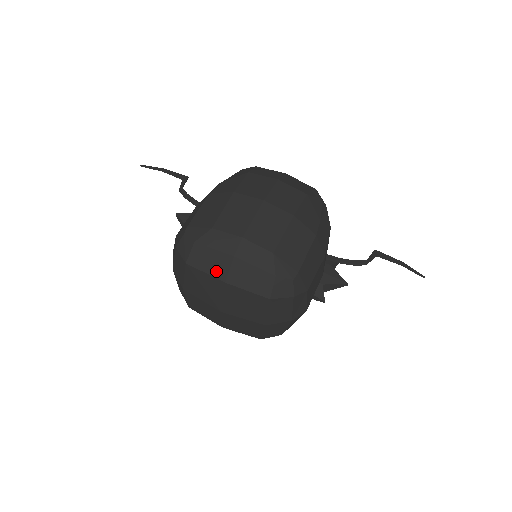
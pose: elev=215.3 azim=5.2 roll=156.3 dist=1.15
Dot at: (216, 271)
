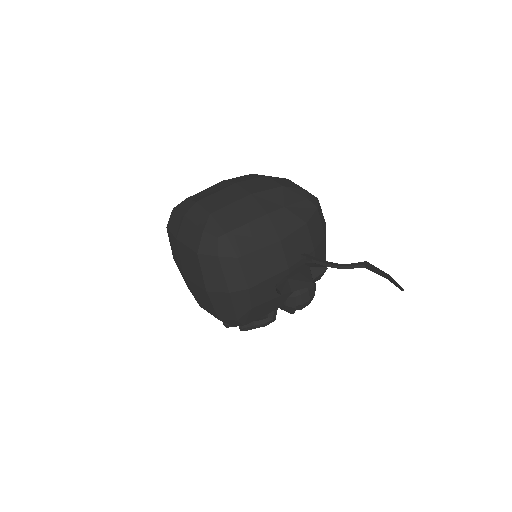
Dot at: (175, 230)
